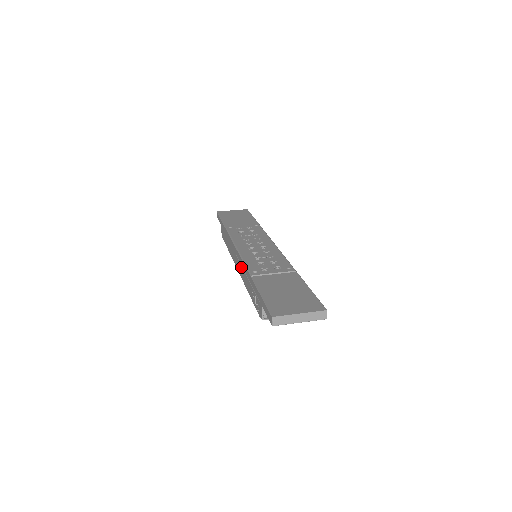
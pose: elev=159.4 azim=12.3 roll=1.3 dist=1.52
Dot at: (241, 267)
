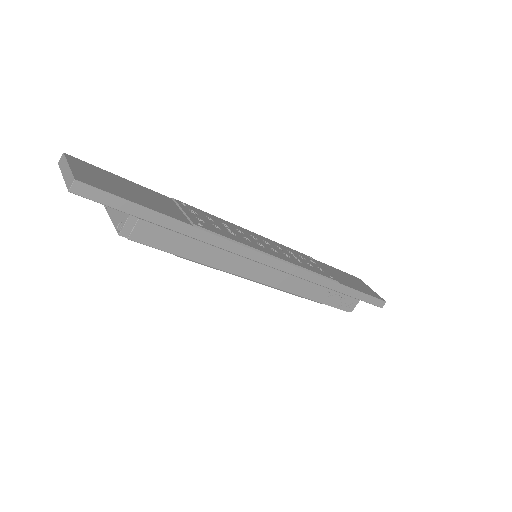
Dot at: occluded
